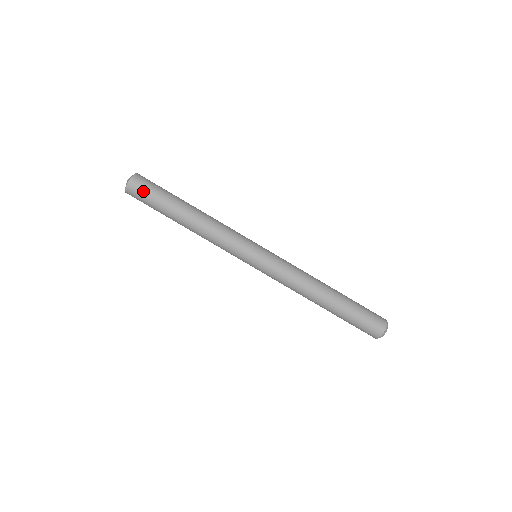
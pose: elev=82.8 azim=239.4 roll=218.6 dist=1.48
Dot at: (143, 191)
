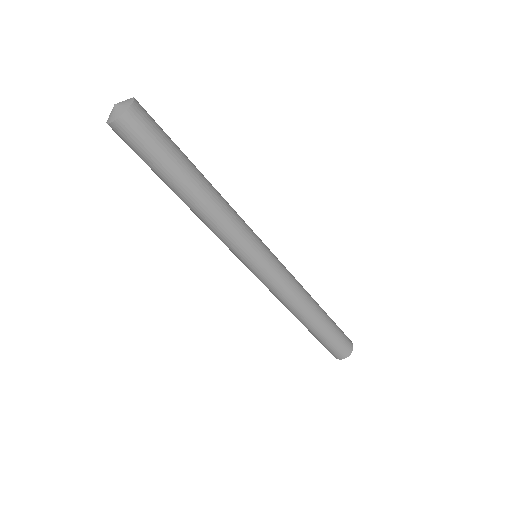
Dot at: (129, 145)
